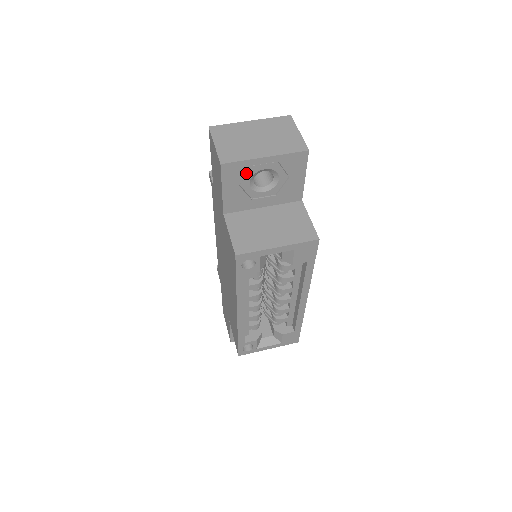
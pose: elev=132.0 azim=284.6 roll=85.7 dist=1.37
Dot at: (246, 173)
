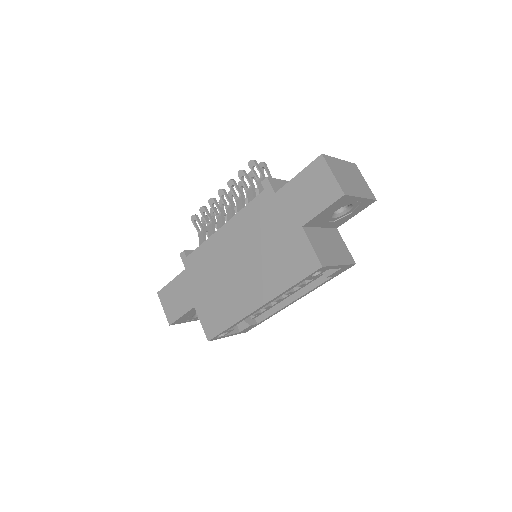
Dot at: (344, 204)
